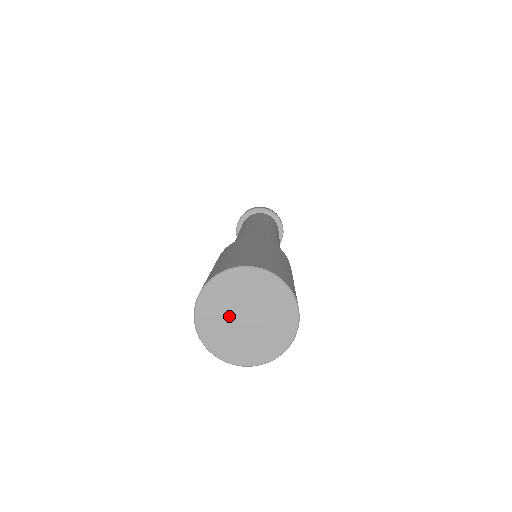
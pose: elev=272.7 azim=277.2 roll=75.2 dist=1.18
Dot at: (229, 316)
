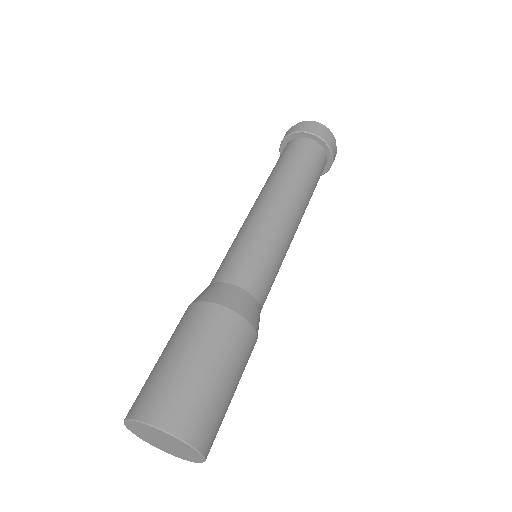
Dot at: (154, 435)
